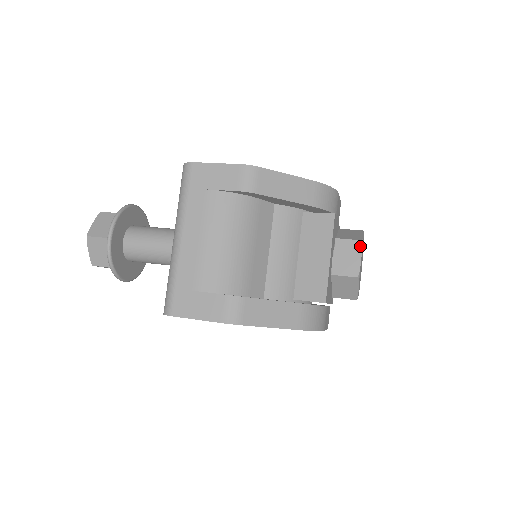
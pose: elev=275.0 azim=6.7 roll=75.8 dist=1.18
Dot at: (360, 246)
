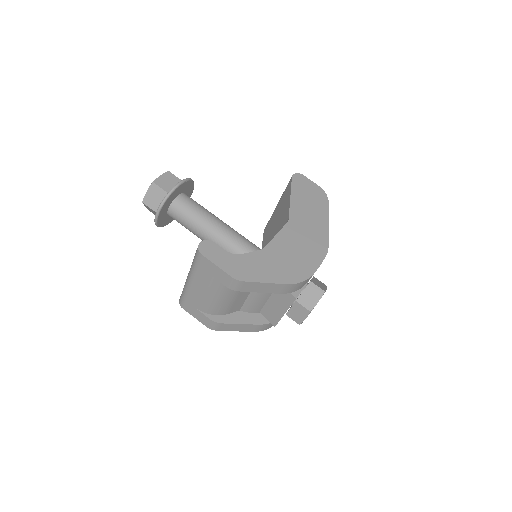
Dot at: (308, 314)
